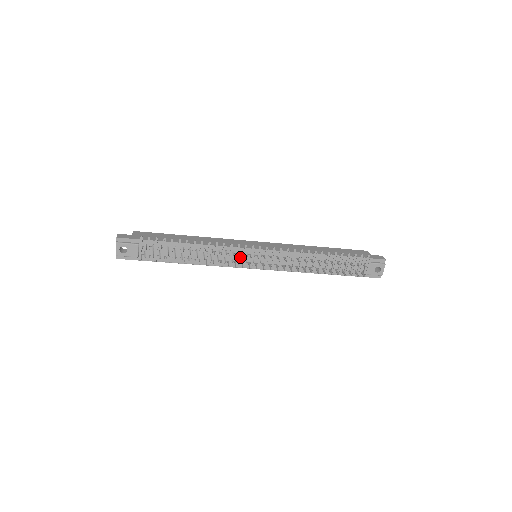
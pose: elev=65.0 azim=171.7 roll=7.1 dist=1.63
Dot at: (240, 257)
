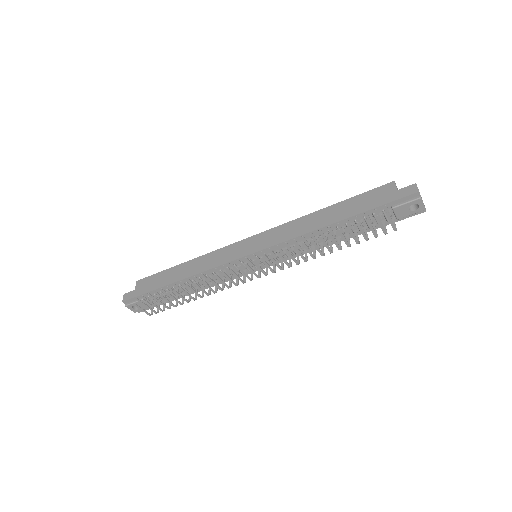
Dot at: occluded
